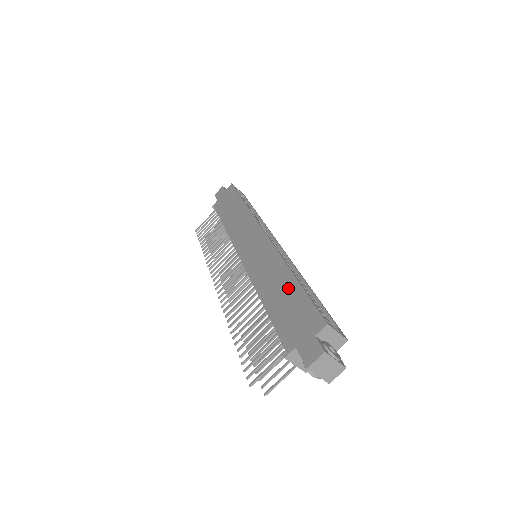
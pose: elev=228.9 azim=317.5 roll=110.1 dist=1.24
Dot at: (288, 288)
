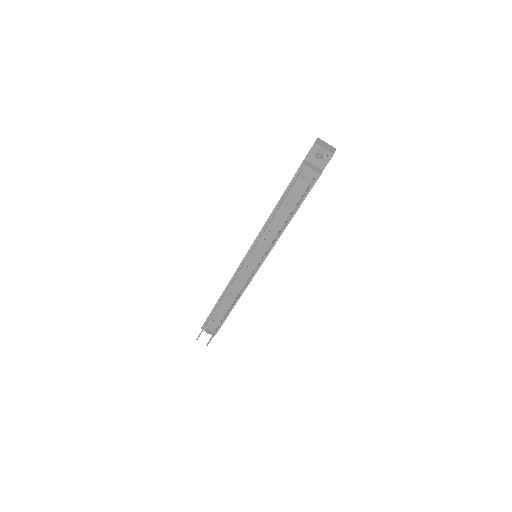
Dot at: occluded
